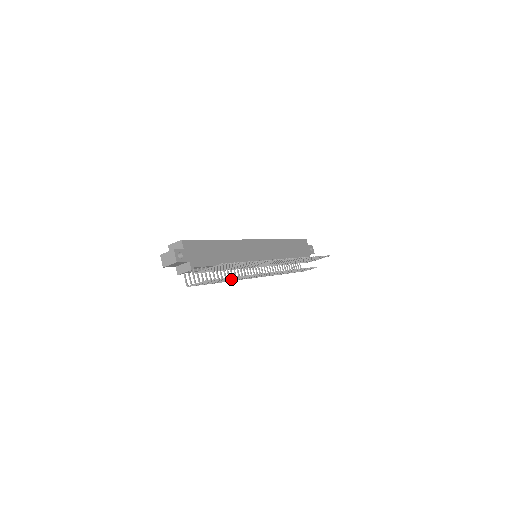
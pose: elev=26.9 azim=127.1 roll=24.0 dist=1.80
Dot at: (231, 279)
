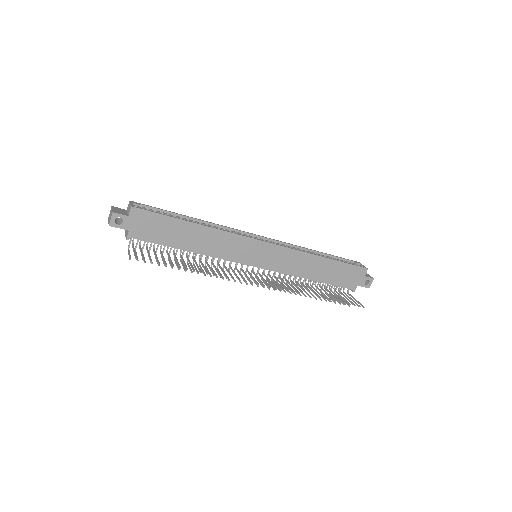
Dot at: (184, 267)
